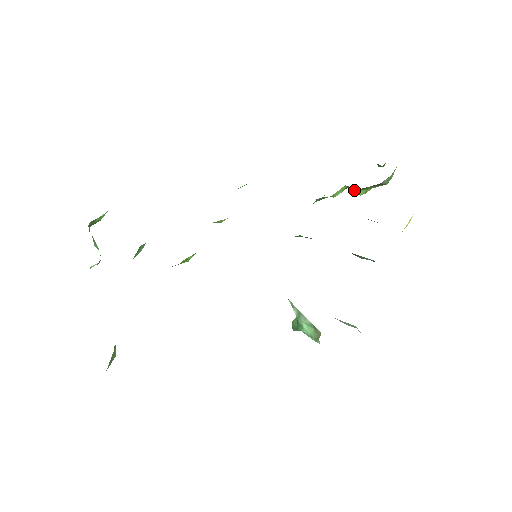
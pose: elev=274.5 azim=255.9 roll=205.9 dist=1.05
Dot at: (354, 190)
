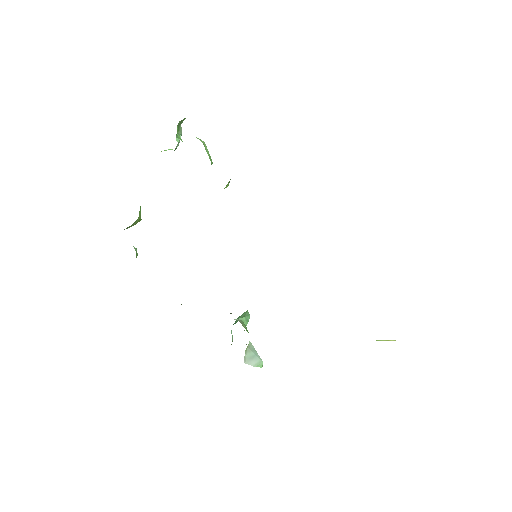
Dot at: occluded
